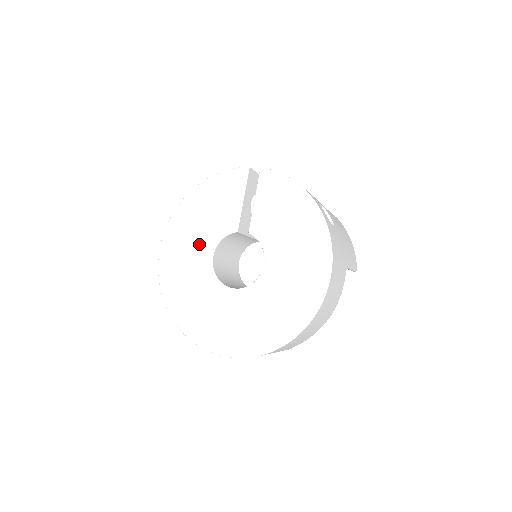
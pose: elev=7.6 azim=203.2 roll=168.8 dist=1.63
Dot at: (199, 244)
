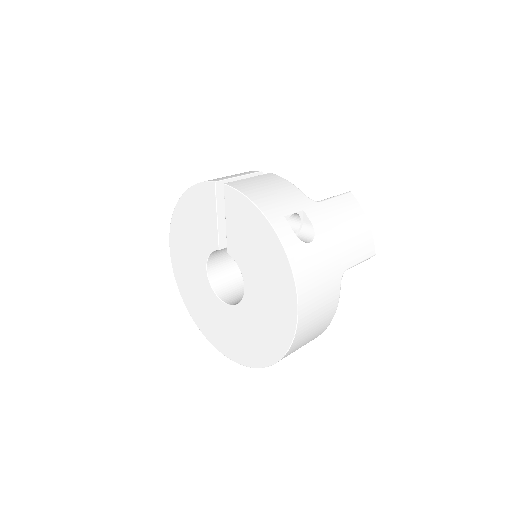
Dot at: (195, 256)
